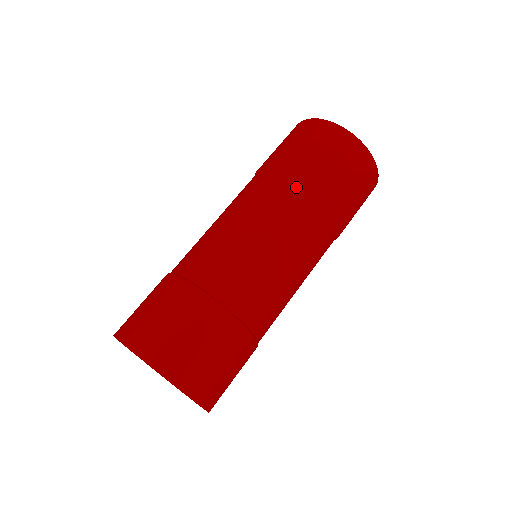
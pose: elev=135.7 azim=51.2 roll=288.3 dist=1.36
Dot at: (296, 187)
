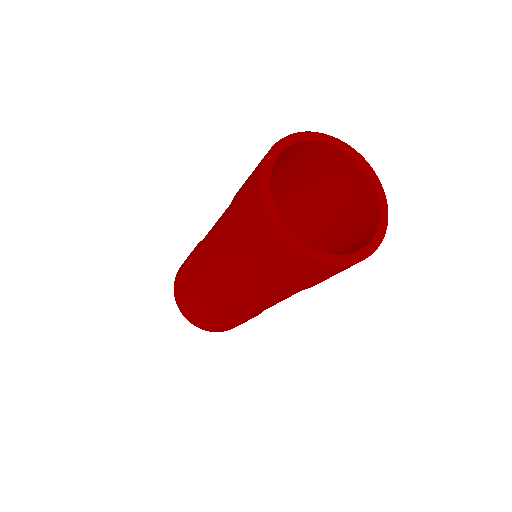
Dot at: (249, 277)
